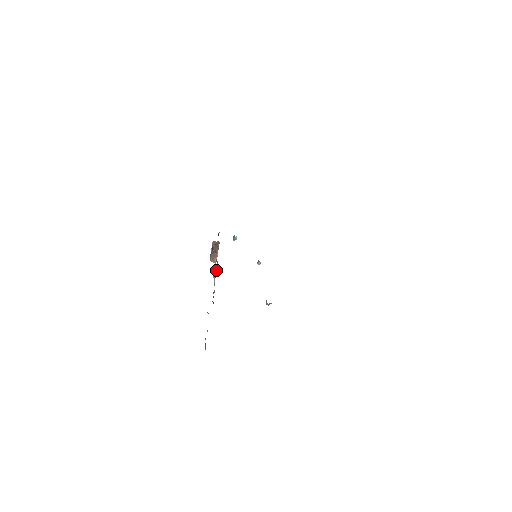
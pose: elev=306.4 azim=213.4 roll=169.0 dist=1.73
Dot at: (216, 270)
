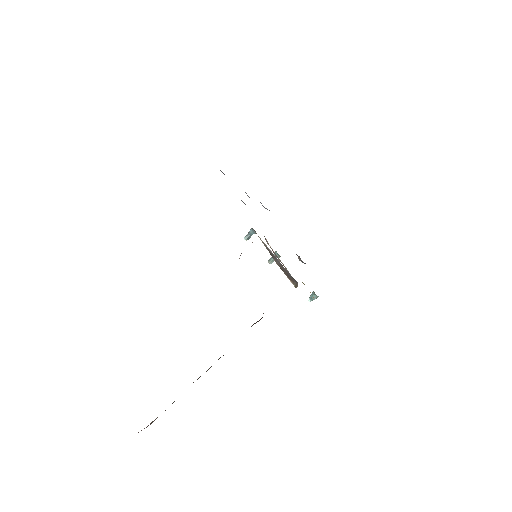
Dot at: occluded
